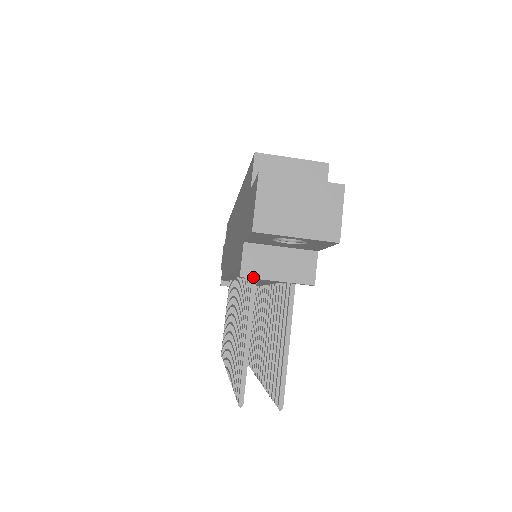
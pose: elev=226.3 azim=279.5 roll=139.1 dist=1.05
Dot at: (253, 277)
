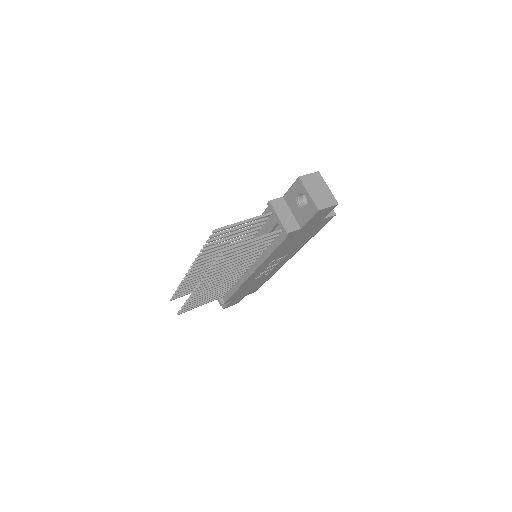
Dot at: (273, 206)
